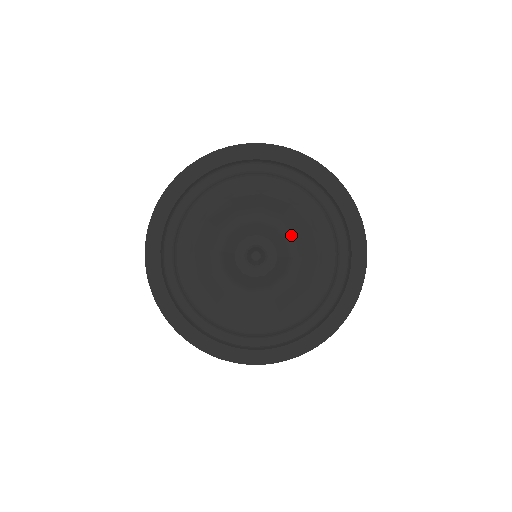
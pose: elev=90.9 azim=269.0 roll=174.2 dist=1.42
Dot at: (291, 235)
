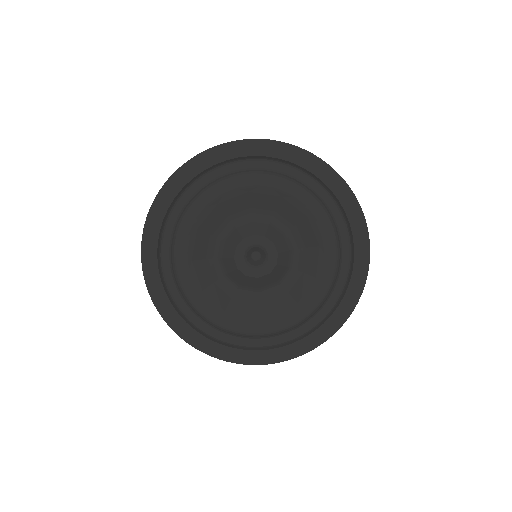
Dot at: (297, 246)
